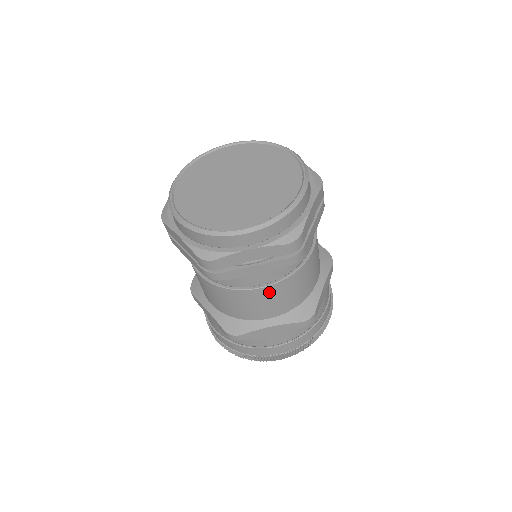
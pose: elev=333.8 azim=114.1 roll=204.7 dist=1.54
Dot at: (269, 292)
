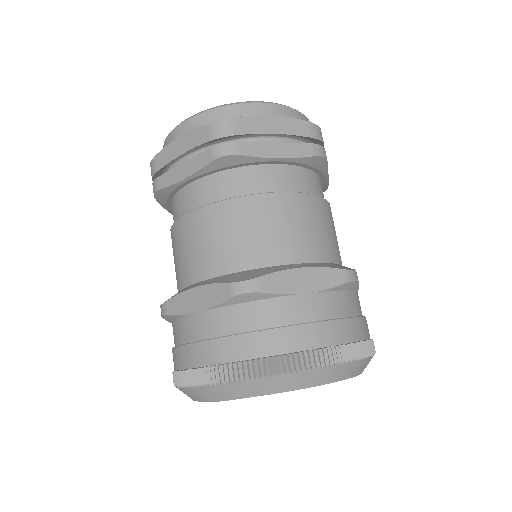
Dot at: (201, 221)
